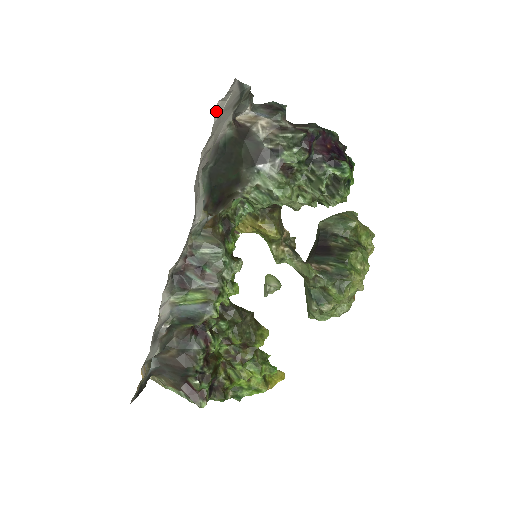
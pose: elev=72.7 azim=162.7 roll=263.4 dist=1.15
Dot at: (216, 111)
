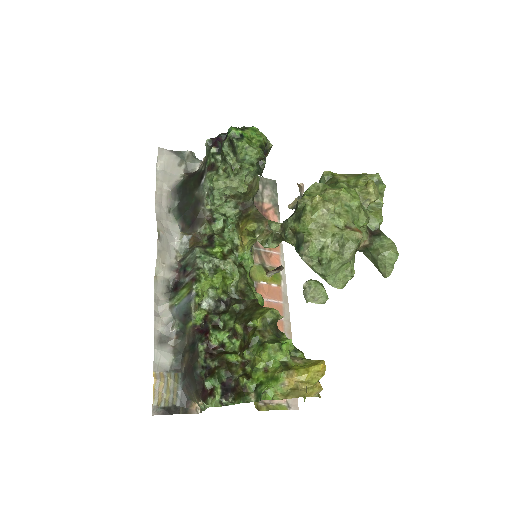
Dot at: (159, 170)
